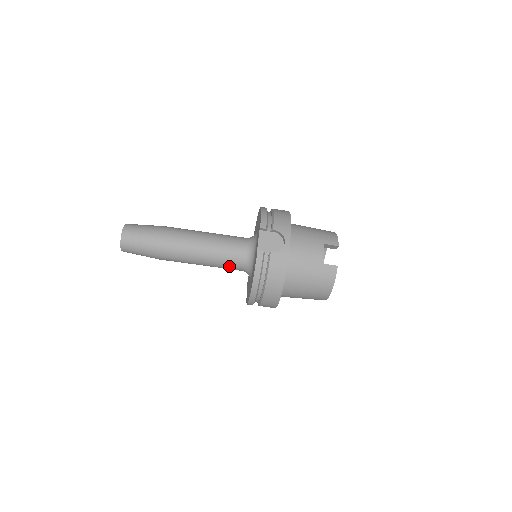
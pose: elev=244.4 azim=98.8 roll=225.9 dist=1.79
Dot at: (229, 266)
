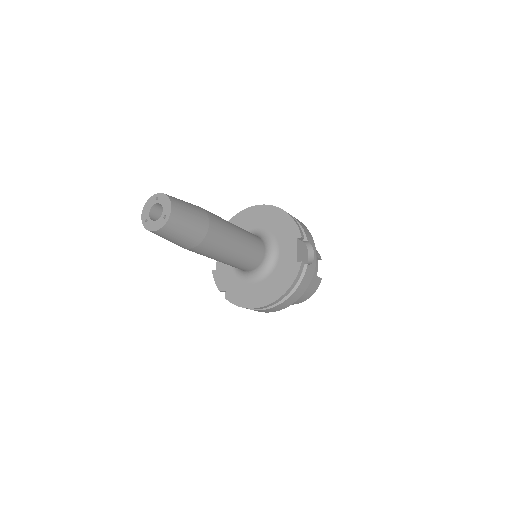
Dot at: (245, 266)
